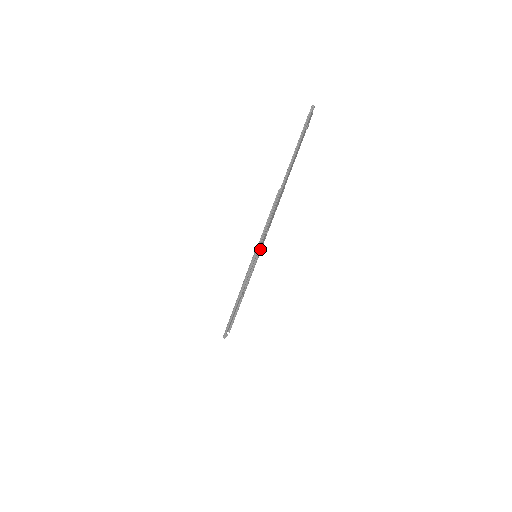
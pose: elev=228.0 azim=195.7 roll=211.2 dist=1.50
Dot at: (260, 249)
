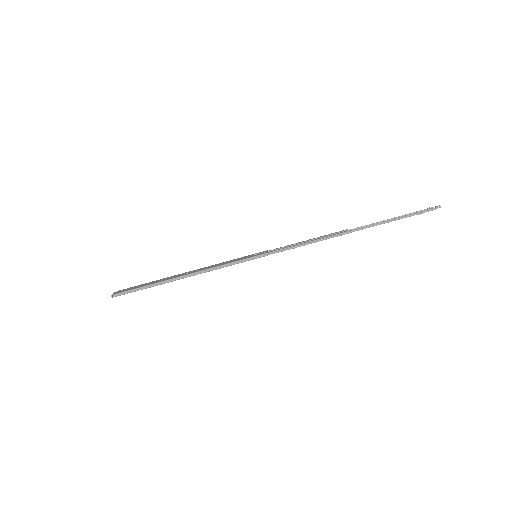
Dot at: occluded
